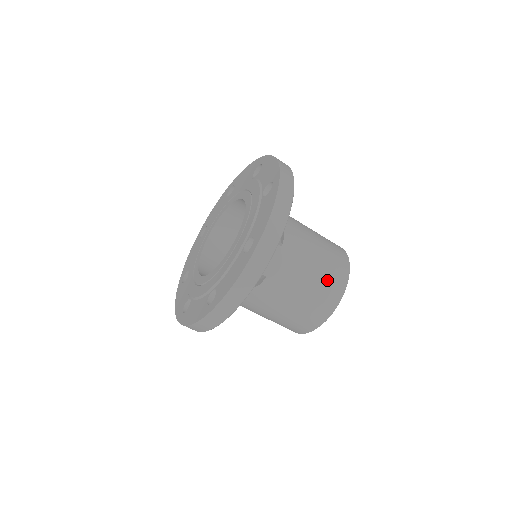
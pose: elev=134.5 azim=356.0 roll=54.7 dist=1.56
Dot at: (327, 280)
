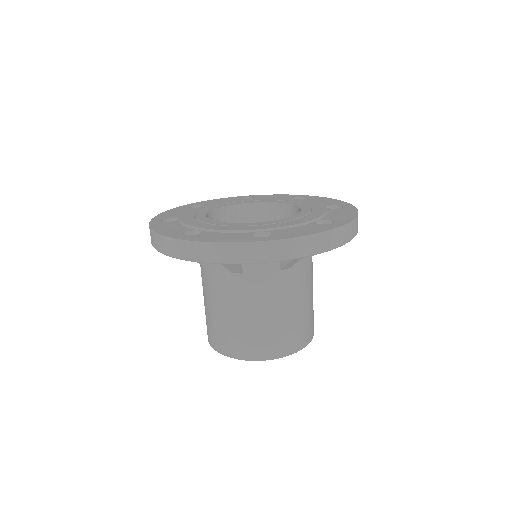
Dot at: (309, 320)
